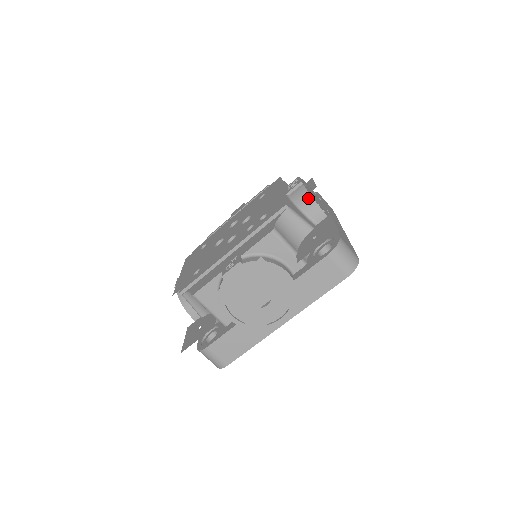
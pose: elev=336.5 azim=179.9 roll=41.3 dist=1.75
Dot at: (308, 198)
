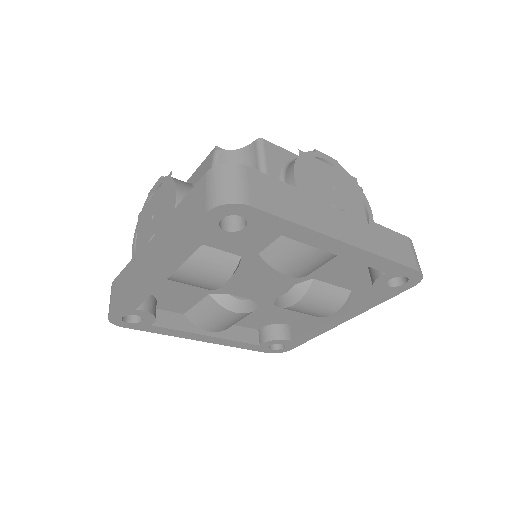
Dot at: occluded
